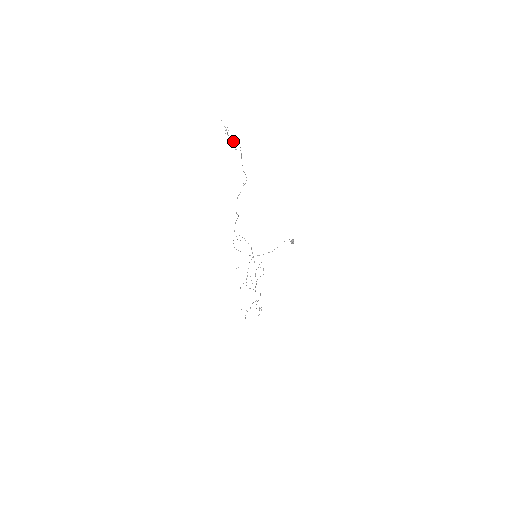
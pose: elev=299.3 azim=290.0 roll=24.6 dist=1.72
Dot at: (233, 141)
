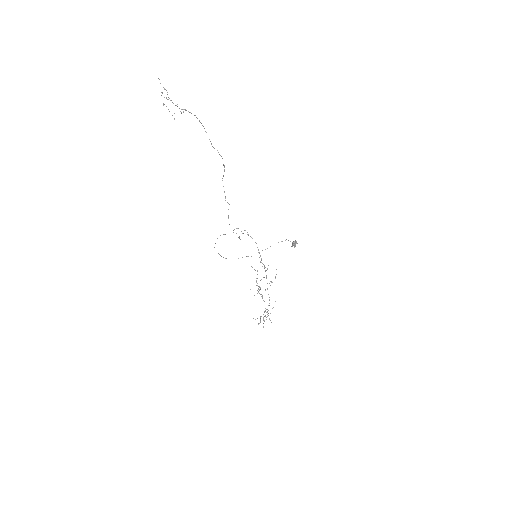
Dot at: occluded
